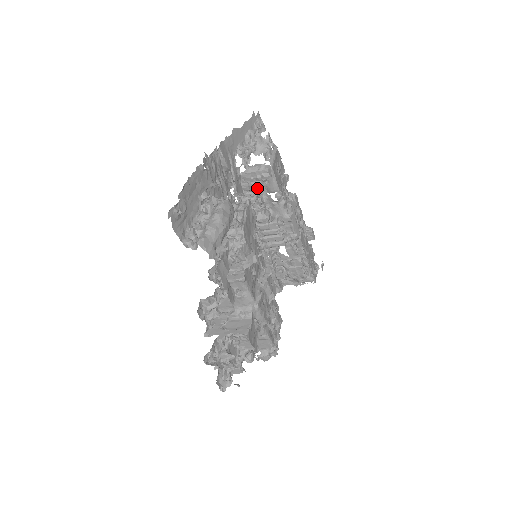
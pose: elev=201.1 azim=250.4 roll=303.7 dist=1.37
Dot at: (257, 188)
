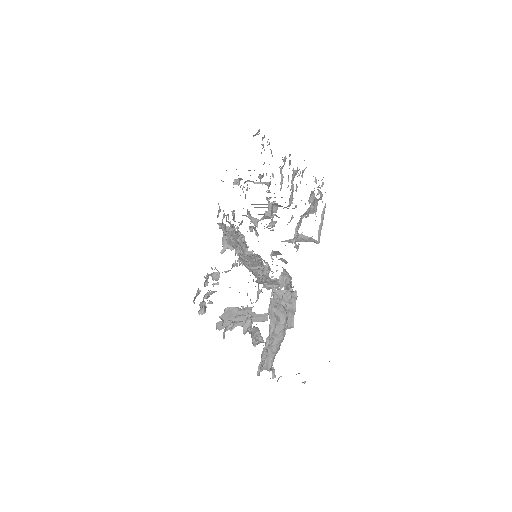
Dot at: occluded
